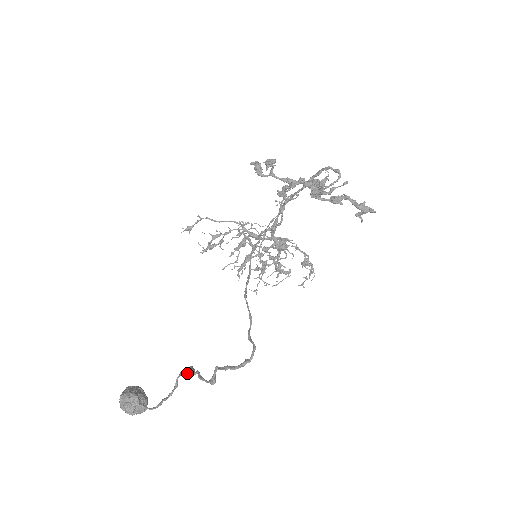
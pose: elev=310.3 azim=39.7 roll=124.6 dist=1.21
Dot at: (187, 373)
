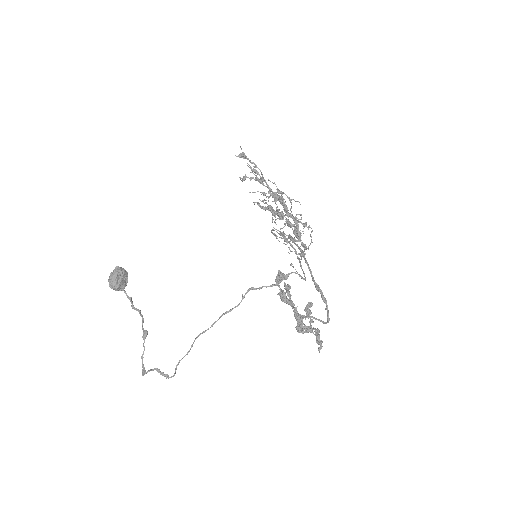
Dot at: (143, 333)
